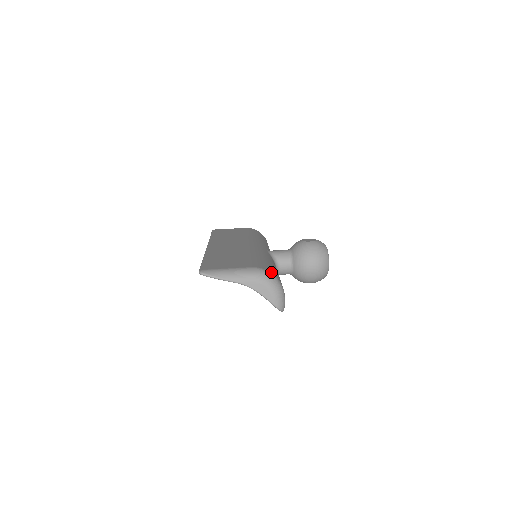
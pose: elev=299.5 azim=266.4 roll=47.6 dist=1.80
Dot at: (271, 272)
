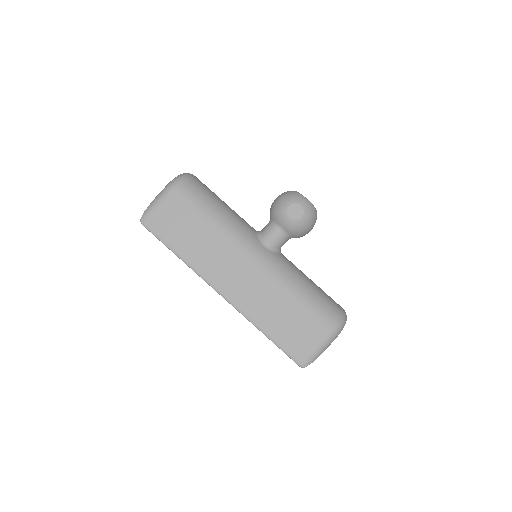
Dot at: (339, 318)
